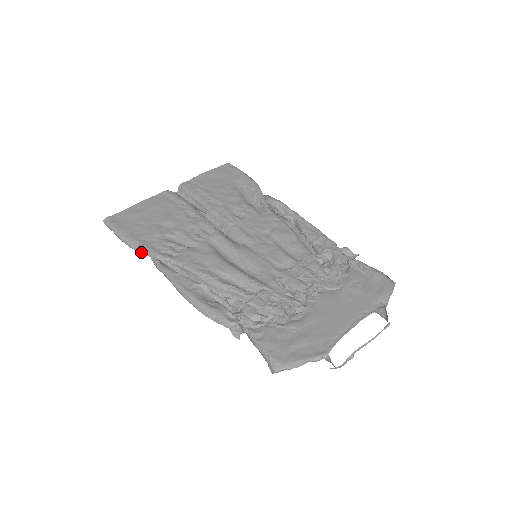
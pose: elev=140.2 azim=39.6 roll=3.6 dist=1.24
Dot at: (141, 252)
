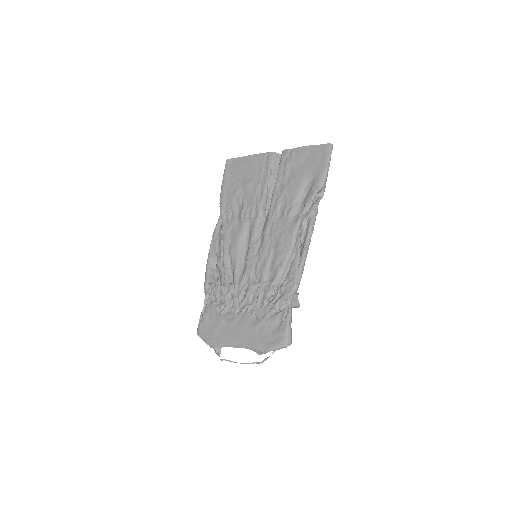
Dot at: (220, 204)
